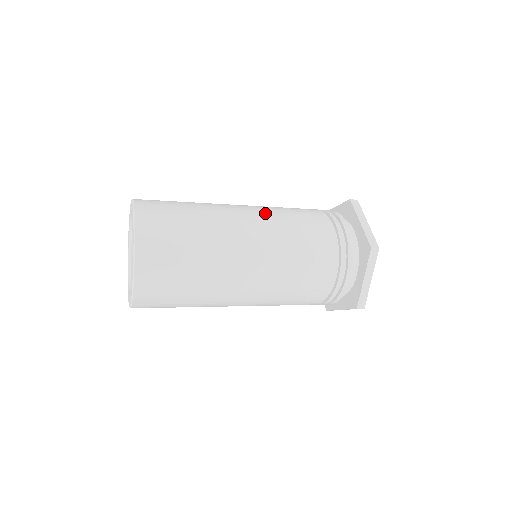
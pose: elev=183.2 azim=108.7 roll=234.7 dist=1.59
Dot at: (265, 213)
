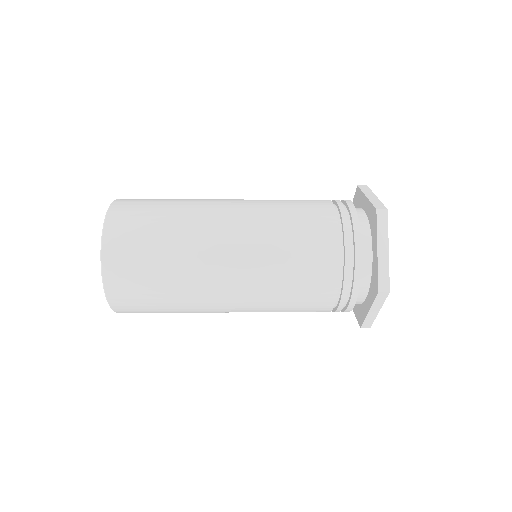
Dot at: occluded
